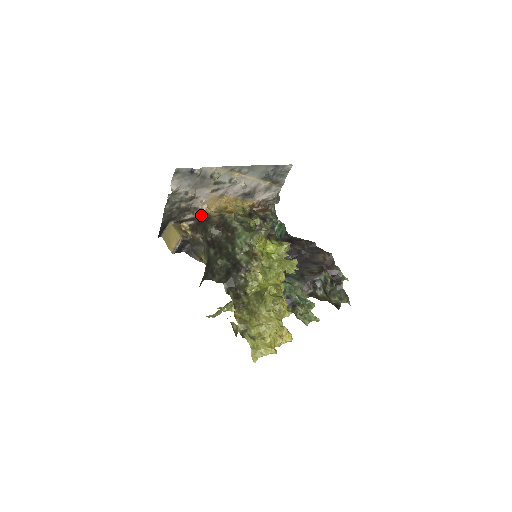
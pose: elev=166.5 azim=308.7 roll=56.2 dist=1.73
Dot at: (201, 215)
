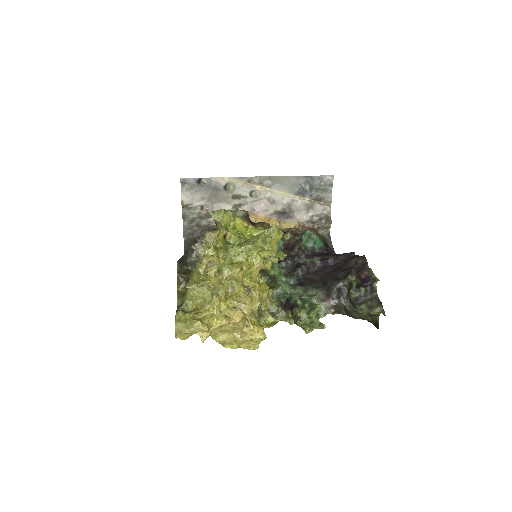
Dot at: occluded
